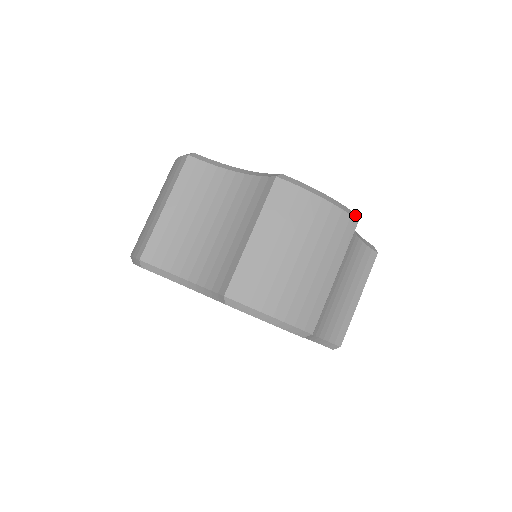
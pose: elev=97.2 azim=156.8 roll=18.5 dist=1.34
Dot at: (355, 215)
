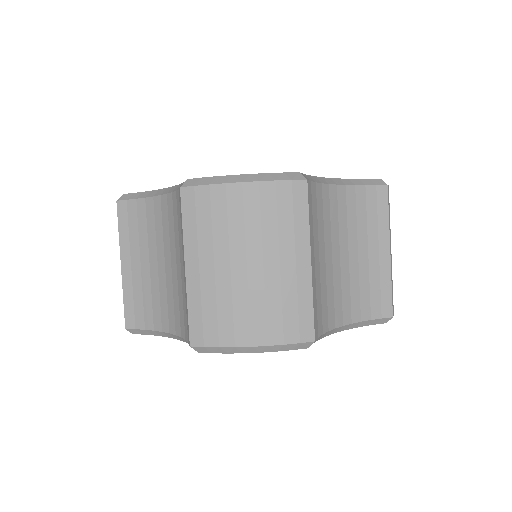
Dot at: (300, 175)
